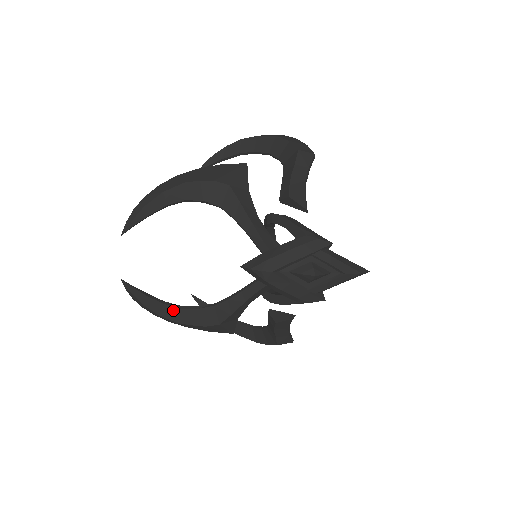
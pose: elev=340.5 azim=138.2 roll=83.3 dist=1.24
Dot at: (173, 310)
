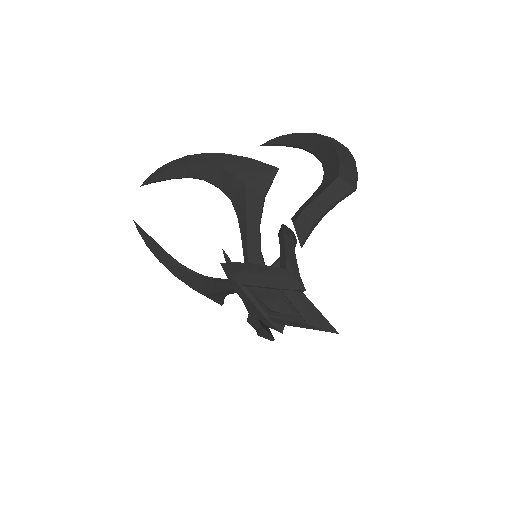
Dot at: (171, 263)
